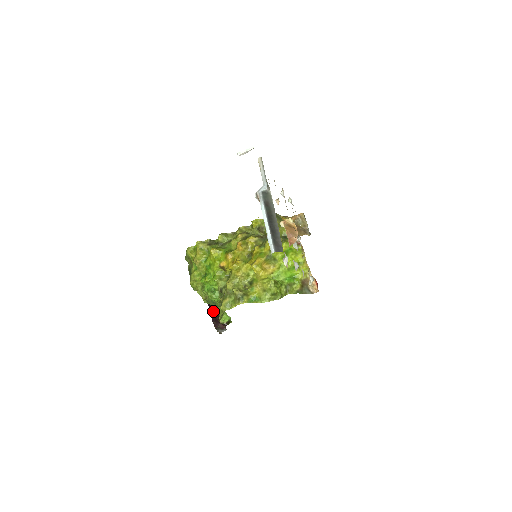
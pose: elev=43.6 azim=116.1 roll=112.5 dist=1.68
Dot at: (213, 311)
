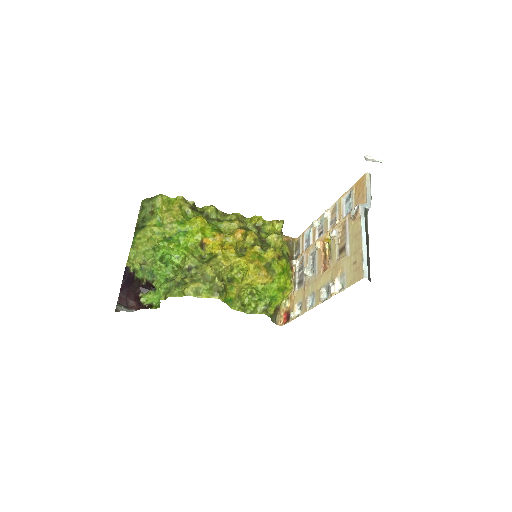
Dot at: (132, 282)
